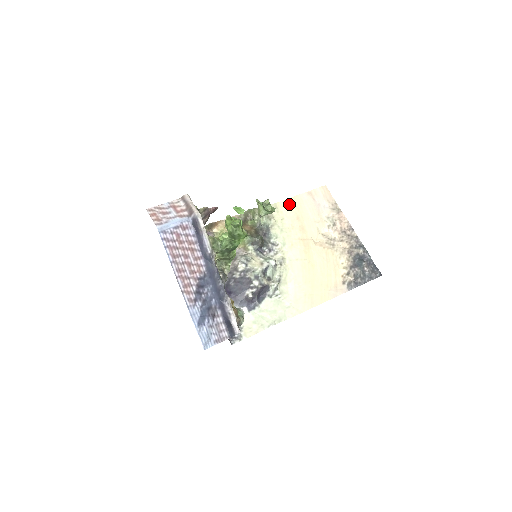
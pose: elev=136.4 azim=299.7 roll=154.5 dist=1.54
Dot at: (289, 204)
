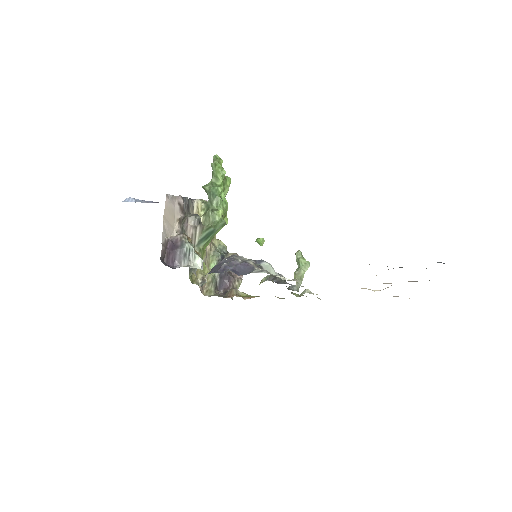
Dot at: occluded
